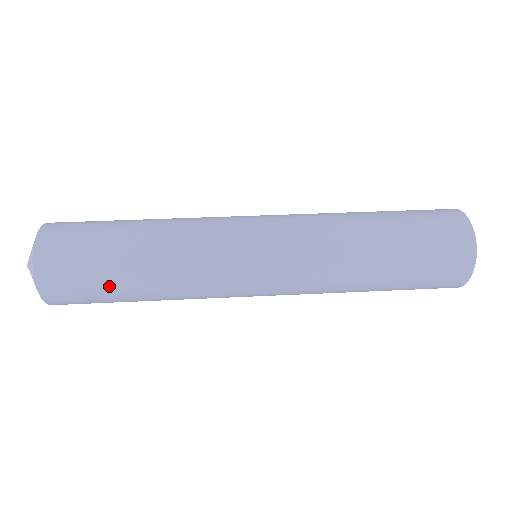
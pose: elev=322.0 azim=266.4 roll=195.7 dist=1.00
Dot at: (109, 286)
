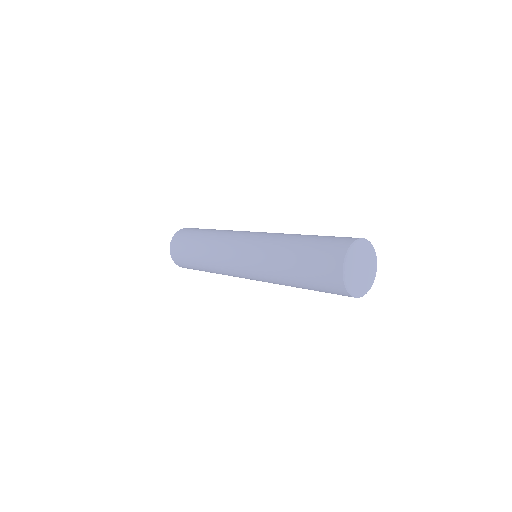
Dot at: (189, 247)
